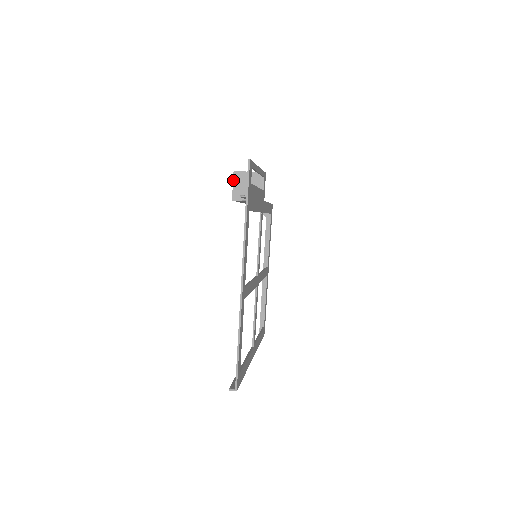
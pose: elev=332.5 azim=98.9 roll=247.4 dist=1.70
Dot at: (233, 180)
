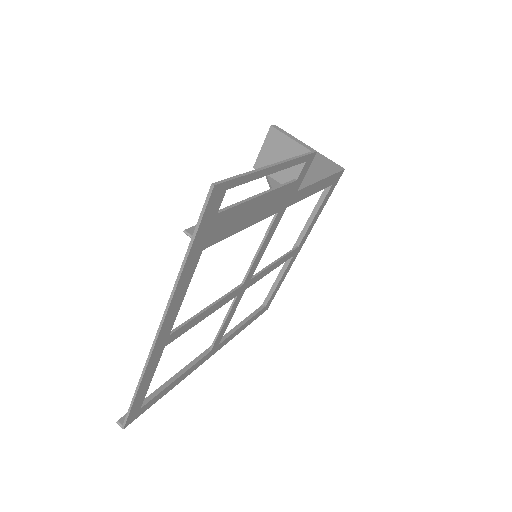
Dot at: (265, 139)
